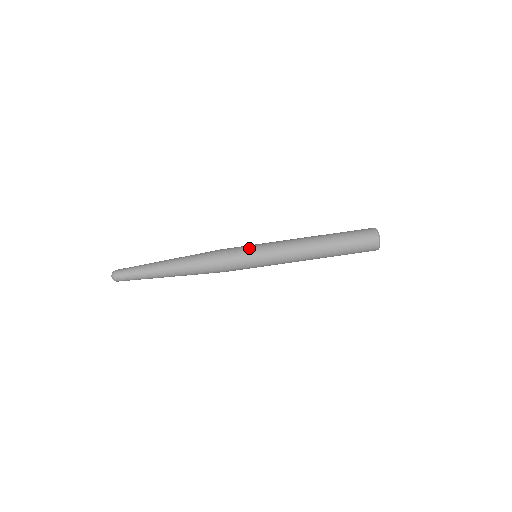
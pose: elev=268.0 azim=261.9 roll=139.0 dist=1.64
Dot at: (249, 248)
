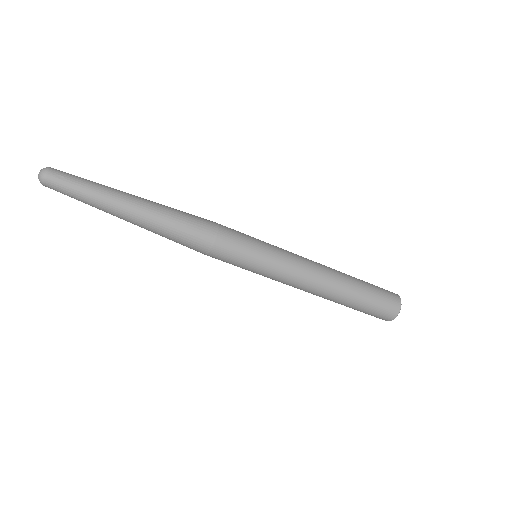
Dot at: (248, 266)
